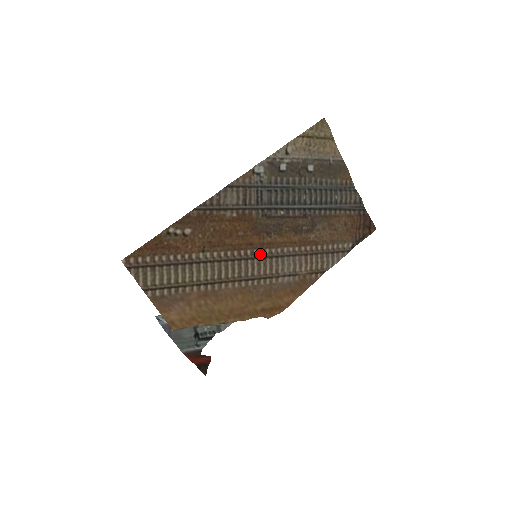
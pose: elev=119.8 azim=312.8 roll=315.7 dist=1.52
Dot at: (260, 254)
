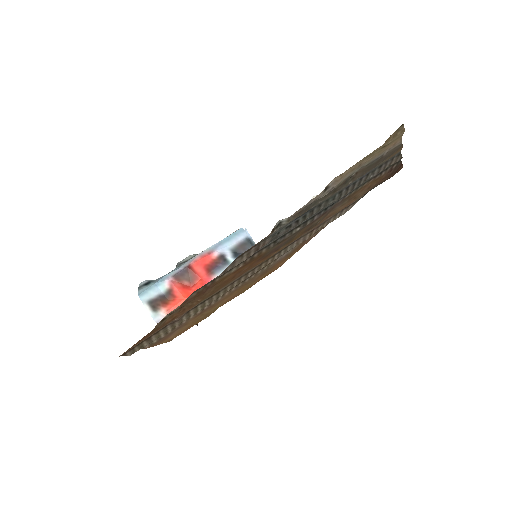
Dot at: (262, 262)
